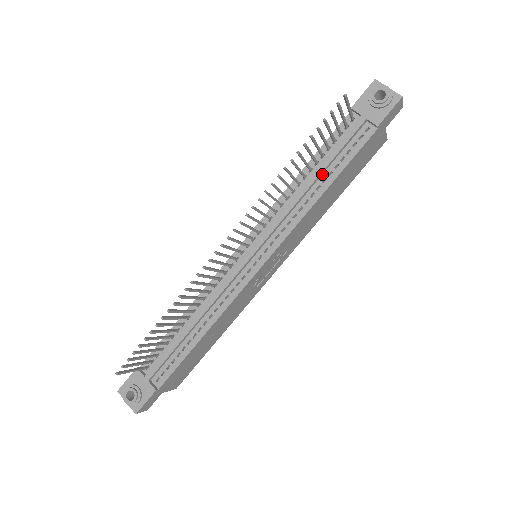
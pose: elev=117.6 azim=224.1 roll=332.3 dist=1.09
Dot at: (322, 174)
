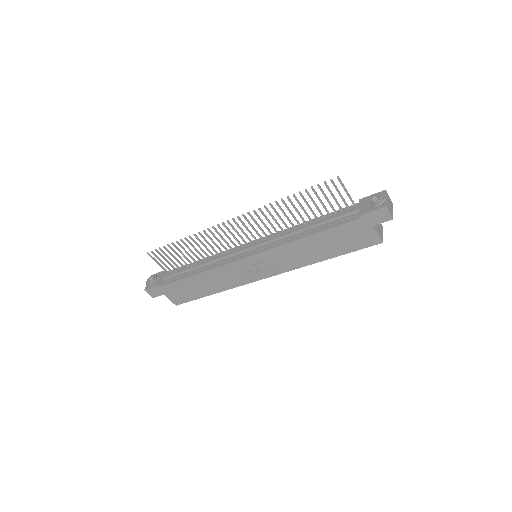
Dot at: (314, 227)
